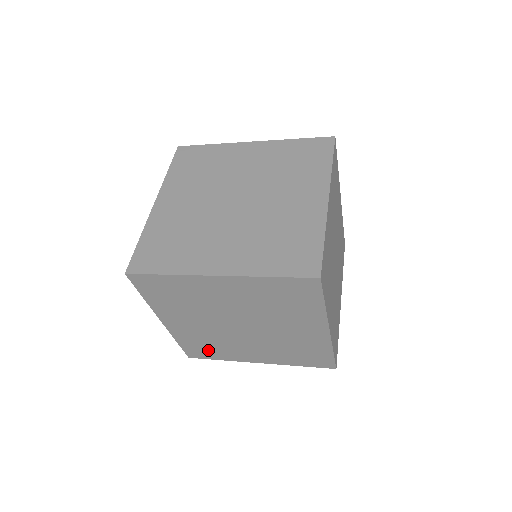
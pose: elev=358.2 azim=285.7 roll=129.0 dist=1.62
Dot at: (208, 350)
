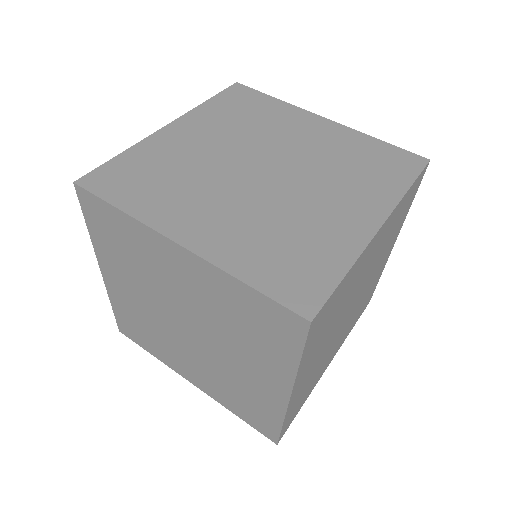
Dot at: (142, 335)
